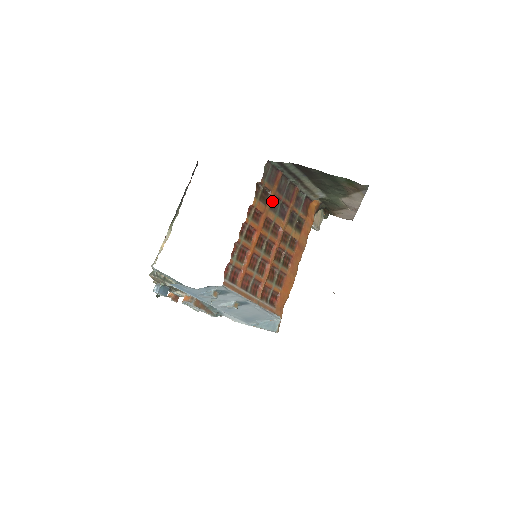
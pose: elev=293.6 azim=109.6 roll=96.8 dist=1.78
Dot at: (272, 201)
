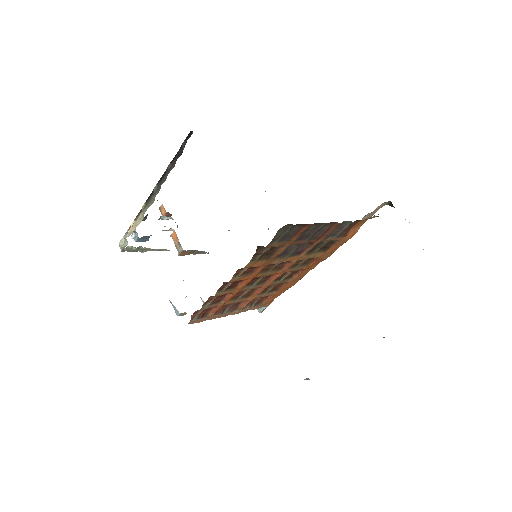
Dot at: (282, 251)
